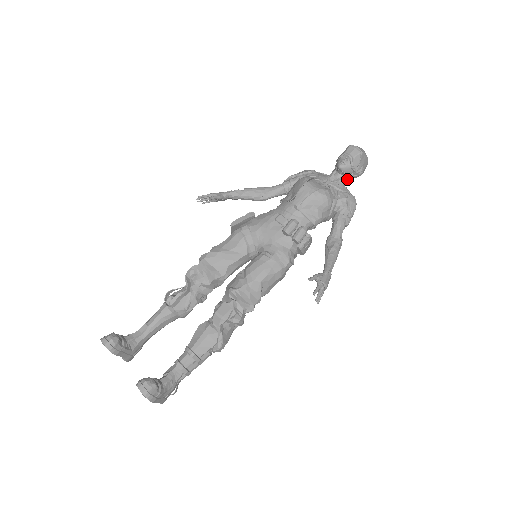
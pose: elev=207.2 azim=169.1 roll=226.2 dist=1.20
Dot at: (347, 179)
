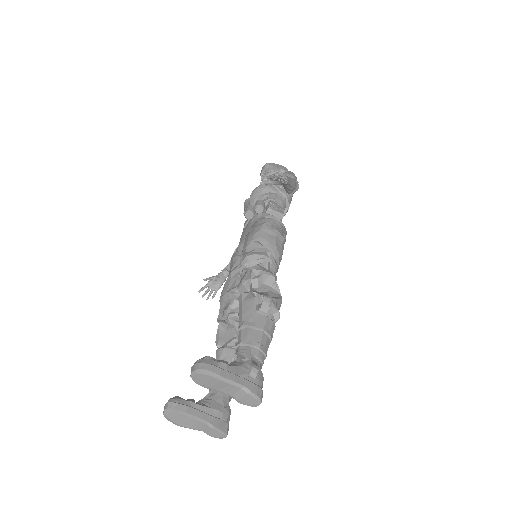
Dot at: occluded
